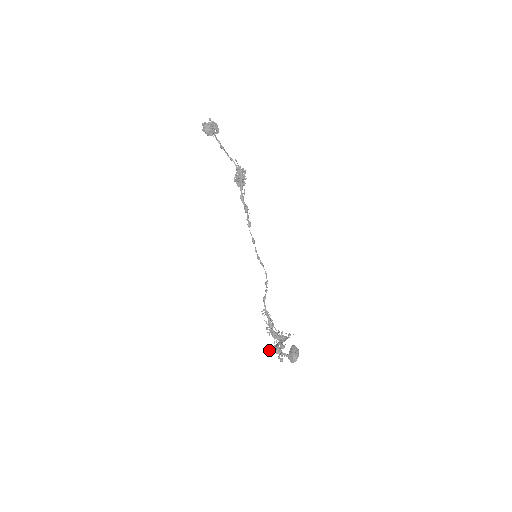
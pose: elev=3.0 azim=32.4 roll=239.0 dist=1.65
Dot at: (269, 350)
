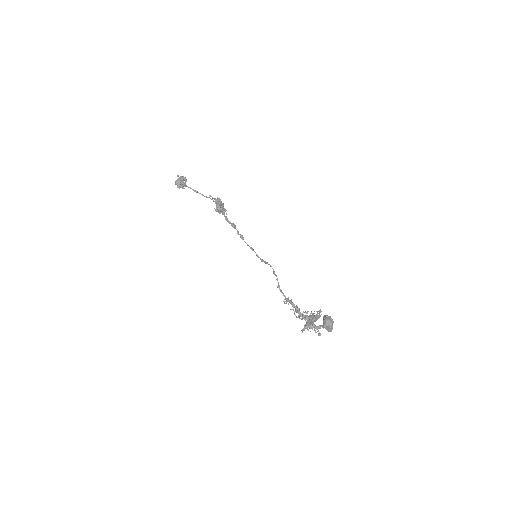
Dot at: (303, 329)
